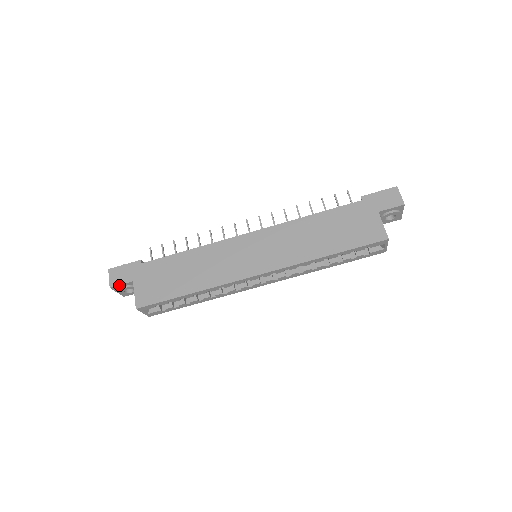
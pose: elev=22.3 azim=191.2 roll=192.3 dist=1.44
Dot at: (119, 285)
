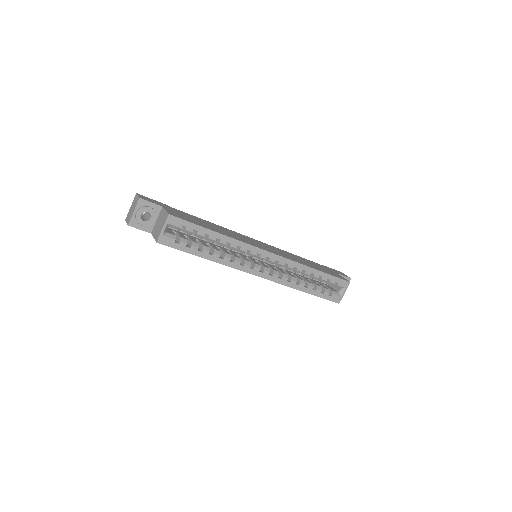
Dot at: (148, 202)
